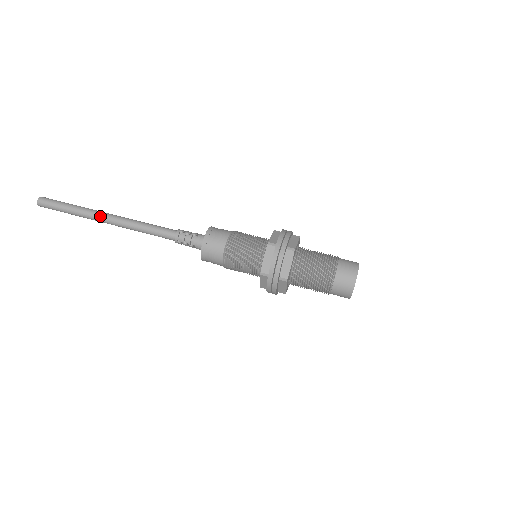
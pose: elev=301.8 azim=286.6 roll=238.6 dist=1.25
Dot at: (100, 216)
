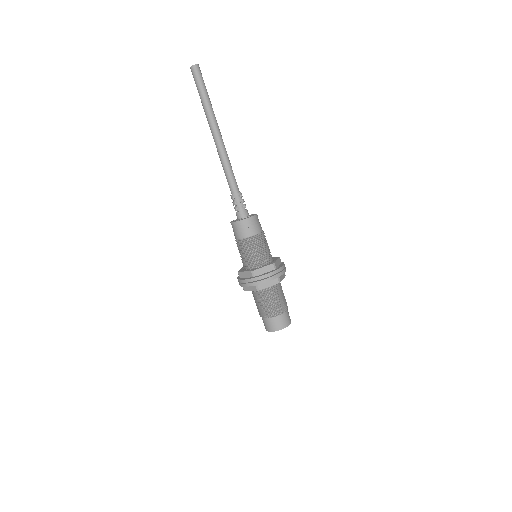
Dot at: (215, 126)
